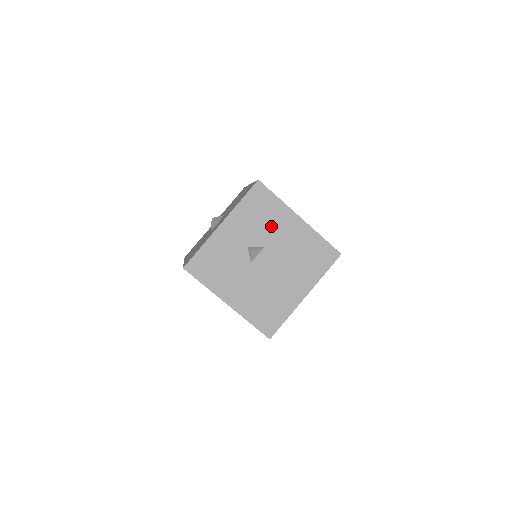
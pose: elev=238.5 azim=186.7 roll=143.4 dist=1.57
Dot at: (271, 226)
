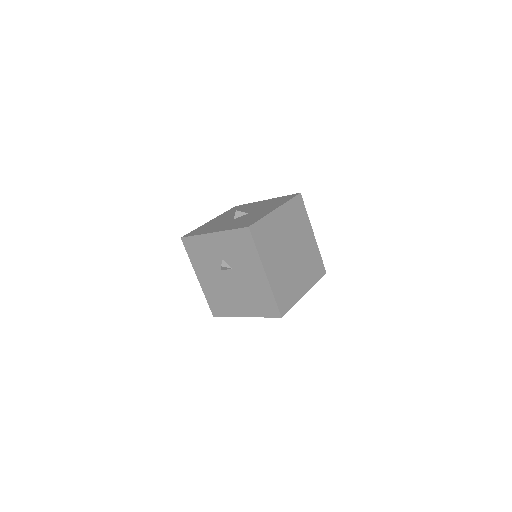
Dot at: (243, 261)
